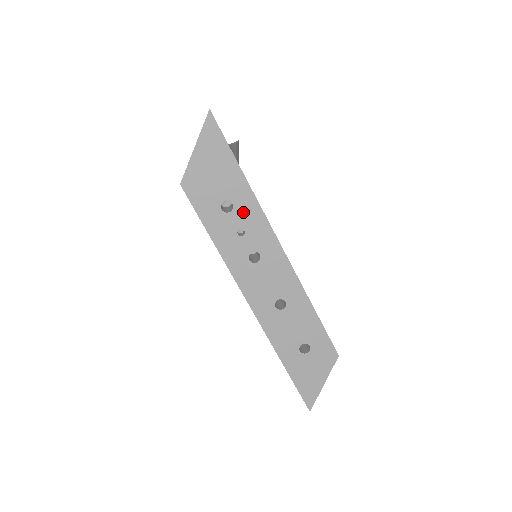
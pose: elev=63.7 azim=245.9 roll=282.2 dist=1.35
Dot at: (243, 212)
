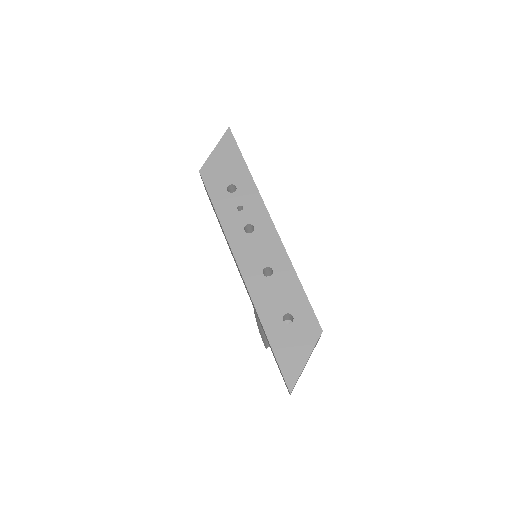
Dot at: (244, 193)
